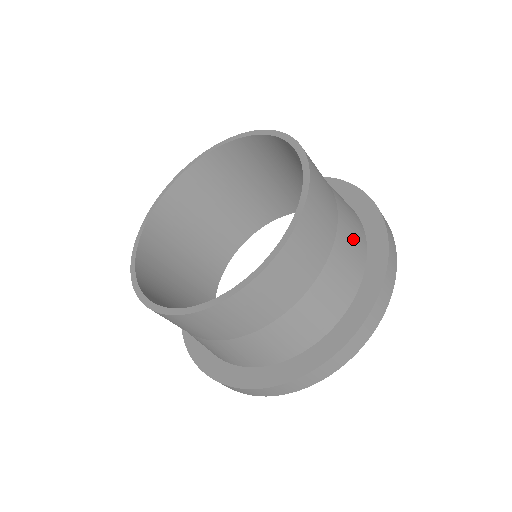
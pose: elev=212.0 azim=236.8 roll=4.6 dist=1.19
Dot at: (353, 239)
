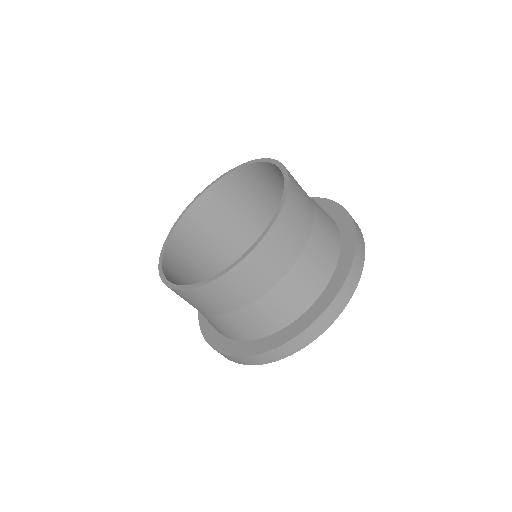
Dot at: (325, 216)
